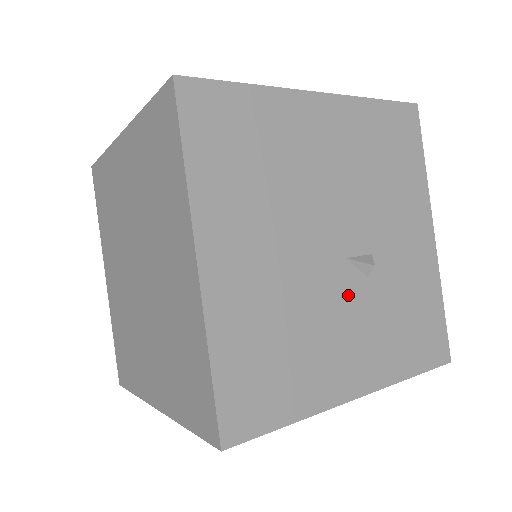
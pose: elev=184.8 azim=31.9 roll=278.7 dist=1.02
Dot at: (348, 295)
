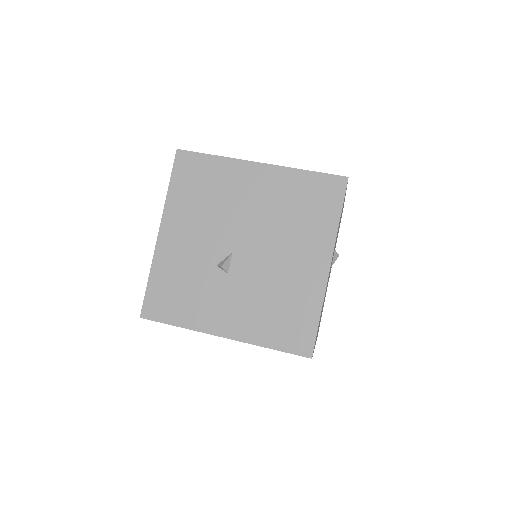
Dot at: occluded
